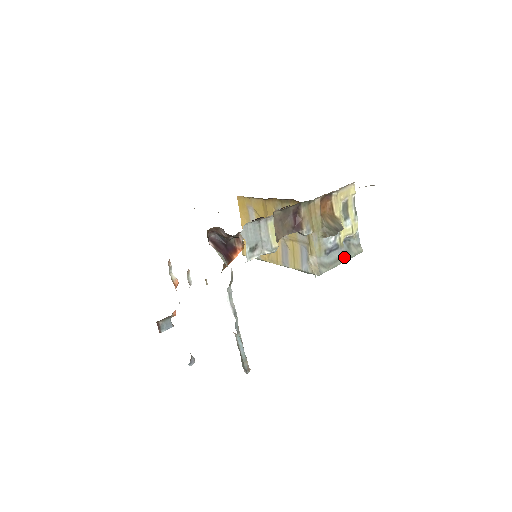
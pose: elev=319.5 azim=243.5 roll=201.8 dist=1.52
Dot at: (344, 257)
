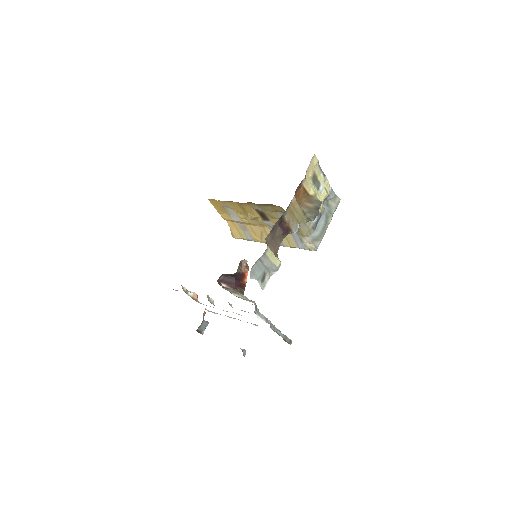
Dot at: (328, 218)
